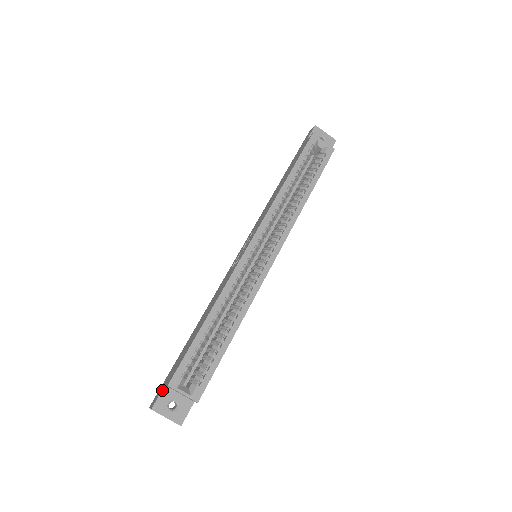
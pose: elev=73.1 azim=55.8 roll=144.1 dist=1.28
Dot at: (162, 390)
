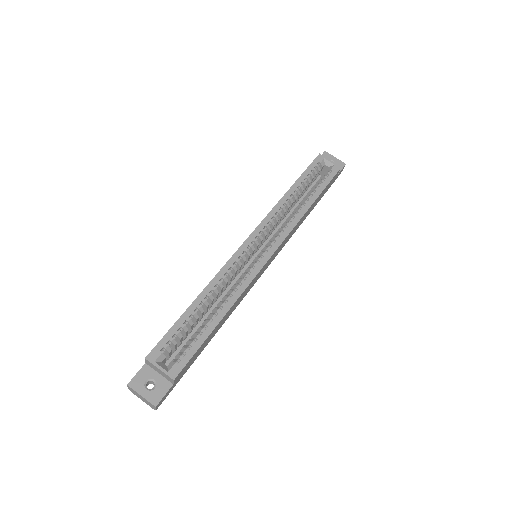
Dot at: occluded
